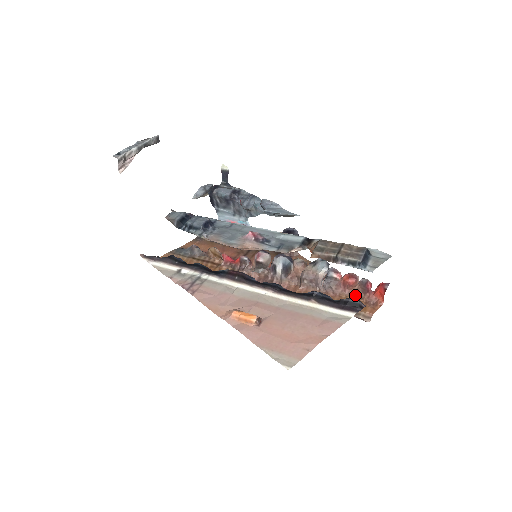
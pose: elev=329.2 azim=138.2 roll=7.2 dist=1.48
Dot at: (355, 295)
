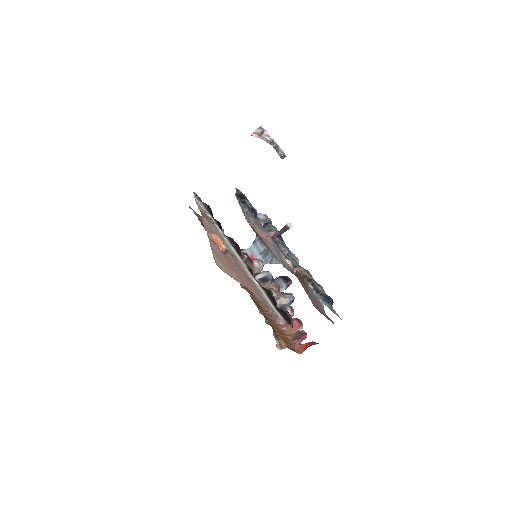
Dot at: (287, 335)
